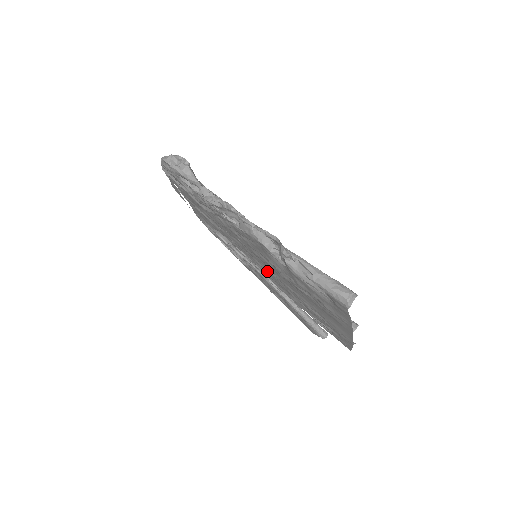
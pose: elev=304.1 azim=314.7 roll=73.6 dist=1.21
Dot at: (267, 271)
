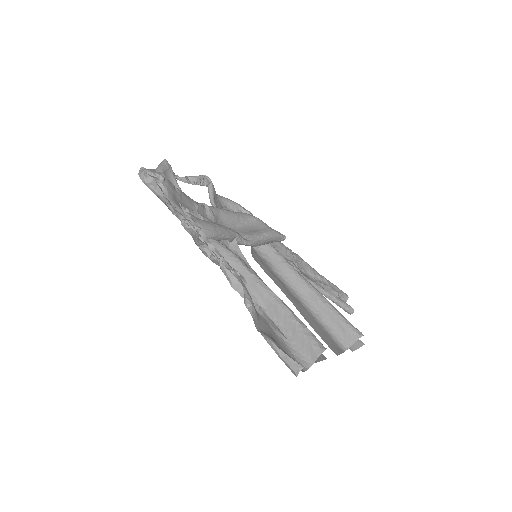
Dot at: (266, 273)
